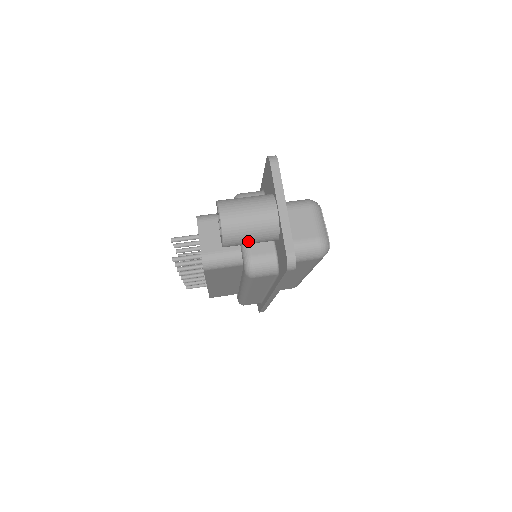
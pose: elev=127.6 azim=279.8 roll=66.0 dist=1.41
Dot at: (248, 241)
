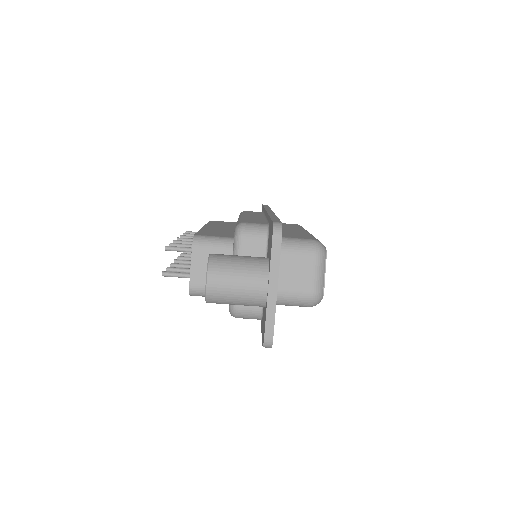
Dot at: (233, 304)
